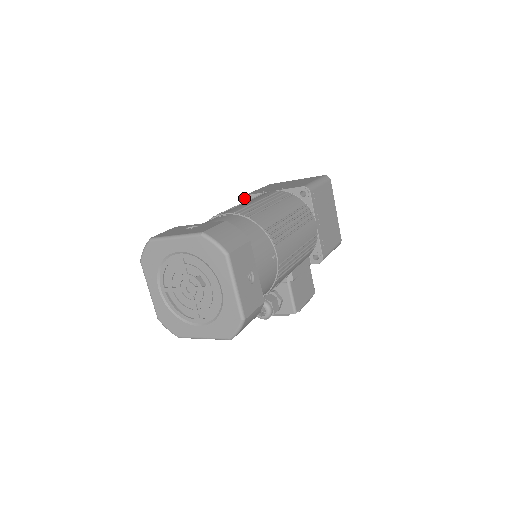
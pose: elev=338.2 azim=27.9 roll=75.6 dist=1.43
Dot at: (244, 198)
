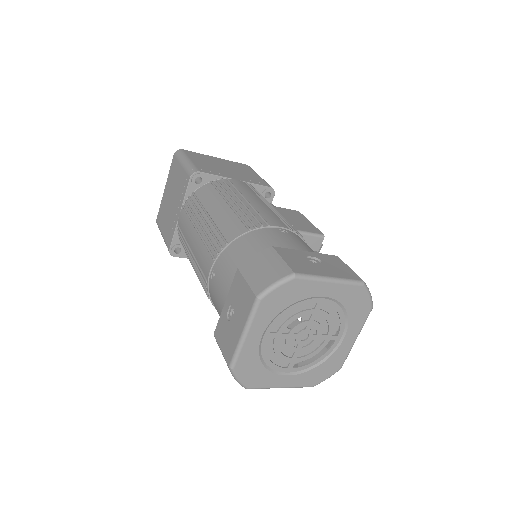
Dot at: (172, 251)
